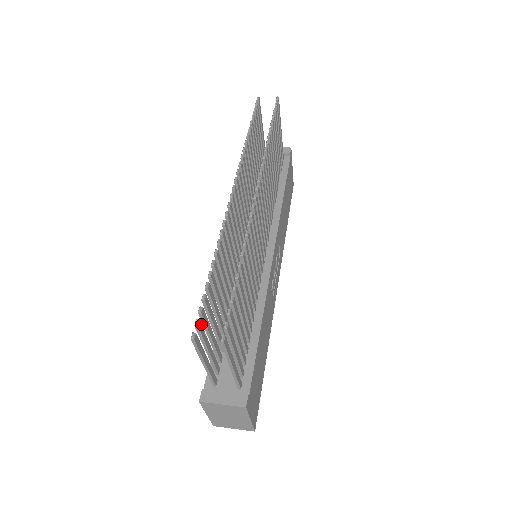
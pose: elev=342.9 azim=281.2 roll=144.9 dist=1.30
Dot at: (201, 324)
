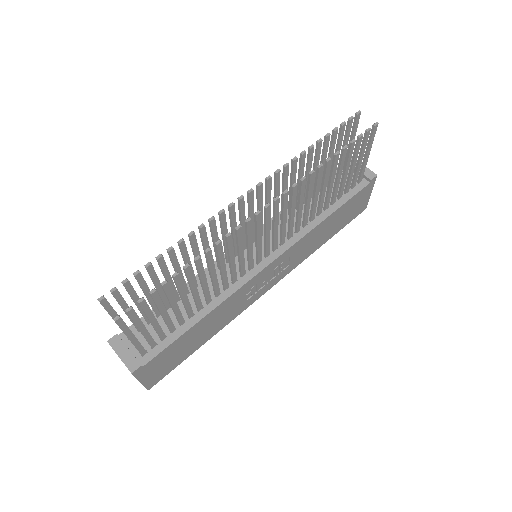
Dot at: (119, 292)
